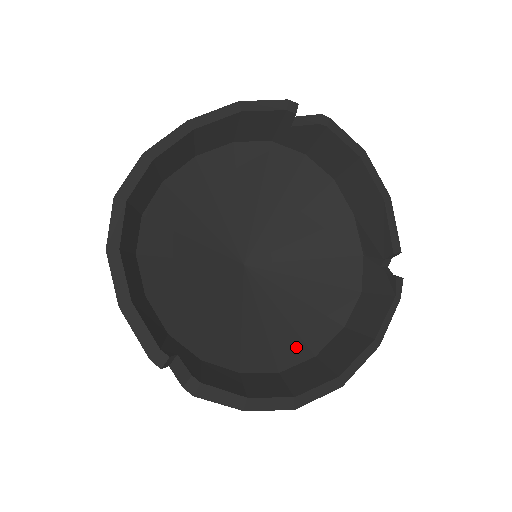
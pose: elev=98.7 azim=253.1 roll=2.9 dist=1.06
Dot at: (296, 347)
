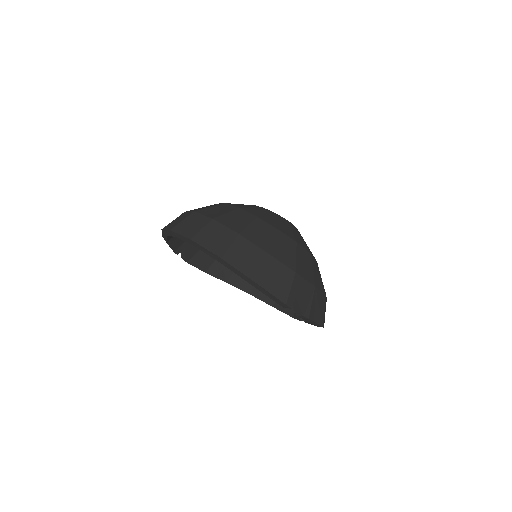
Dot at: occluded
